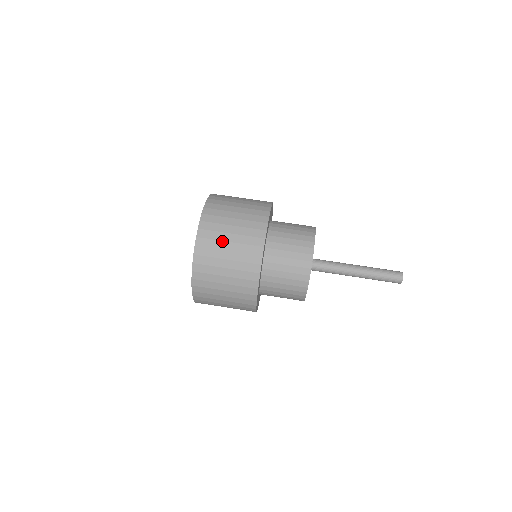
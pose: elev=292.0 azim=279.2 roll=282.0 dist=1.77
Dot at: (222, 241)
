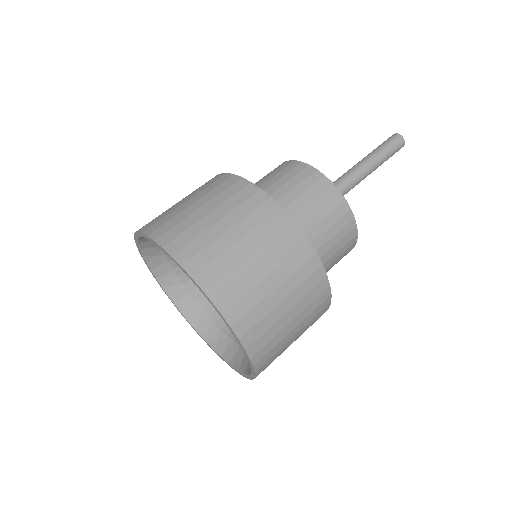
Dot at: (278, 320)
